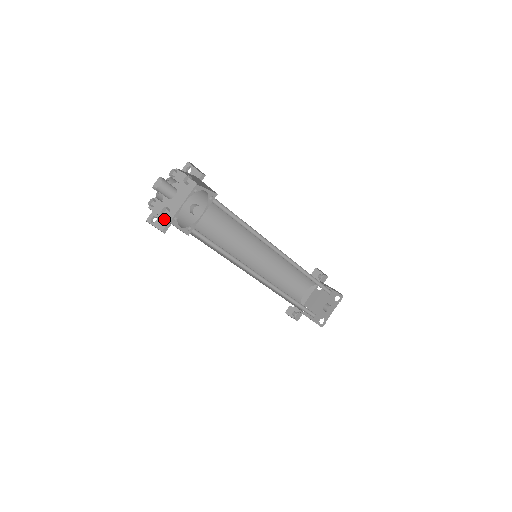
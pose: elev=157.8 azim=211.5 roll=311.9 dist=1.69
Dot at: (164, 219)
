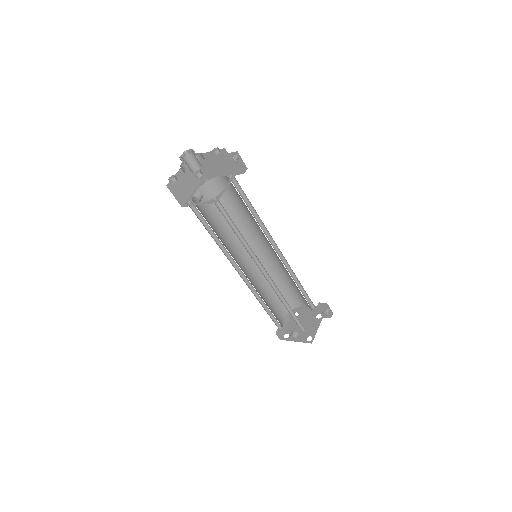
Dot at: occluded
